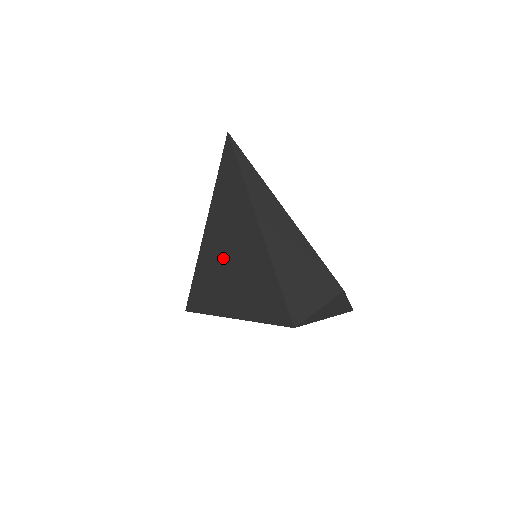
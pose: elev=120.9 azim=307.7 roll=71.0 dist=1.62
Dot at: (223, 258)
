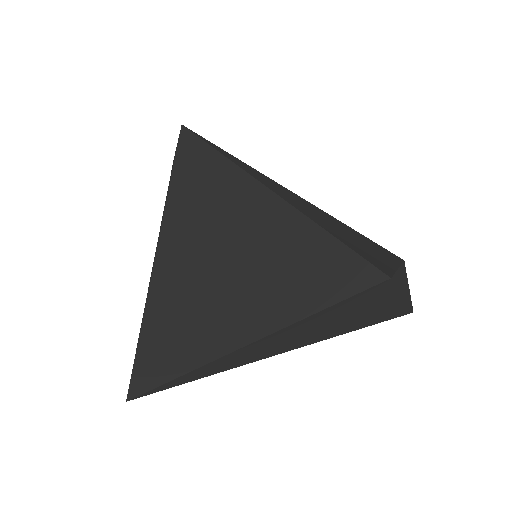
Dot at: (207, 260)
